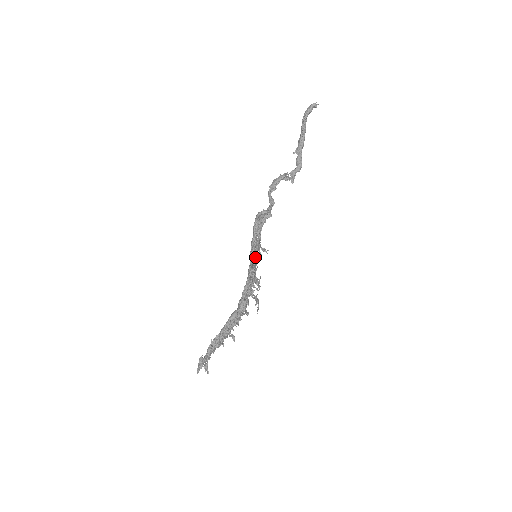
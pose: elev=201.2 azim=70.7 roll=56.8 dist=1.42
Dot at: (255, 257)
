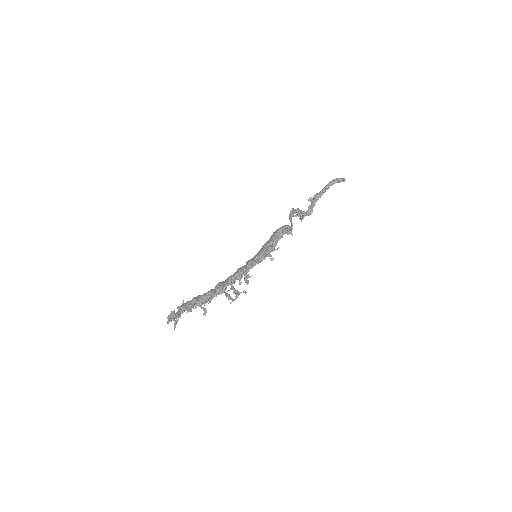
Dot at: occluded
